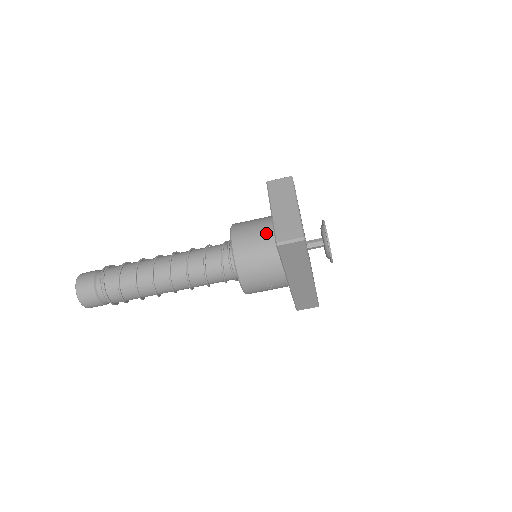
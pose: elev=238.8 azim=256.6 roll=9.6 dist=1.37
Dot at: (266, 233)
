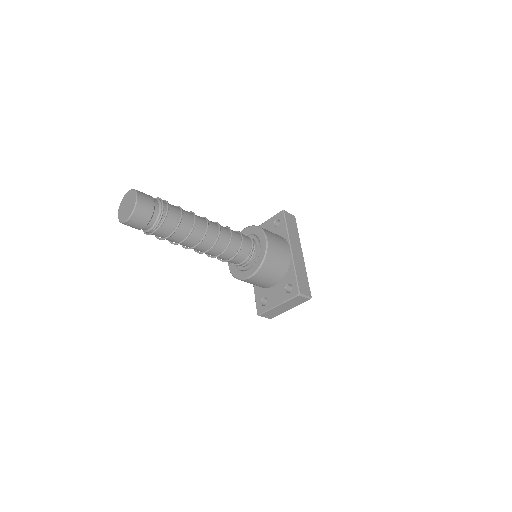
Dot at: (268, 285)
